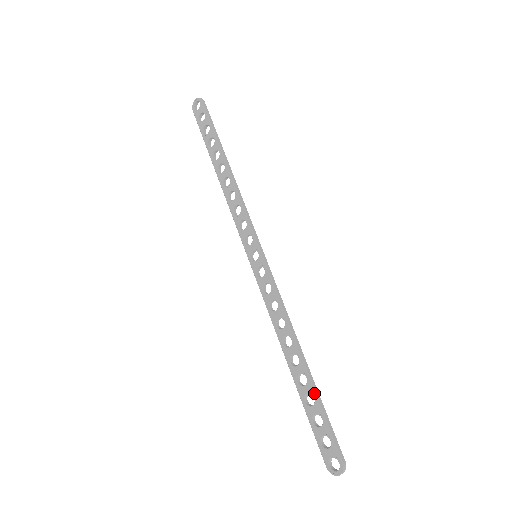
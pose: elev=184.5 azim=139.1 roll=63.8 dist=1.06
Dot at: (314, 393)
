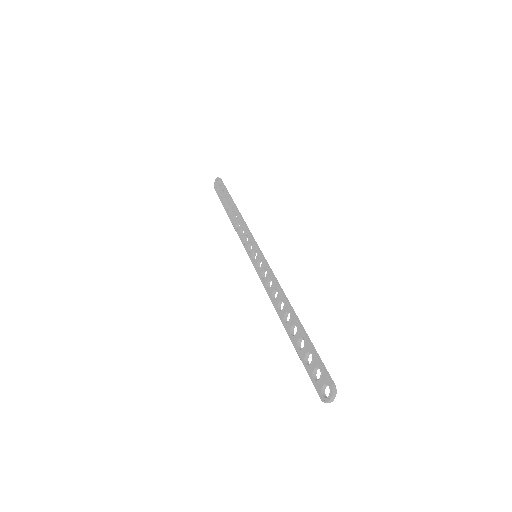
Dot at: (303, 335)
